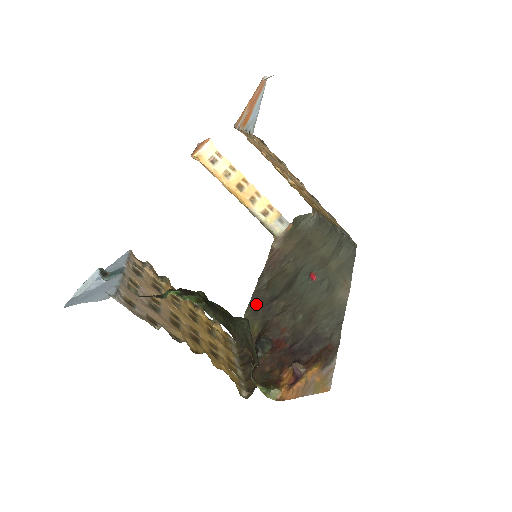
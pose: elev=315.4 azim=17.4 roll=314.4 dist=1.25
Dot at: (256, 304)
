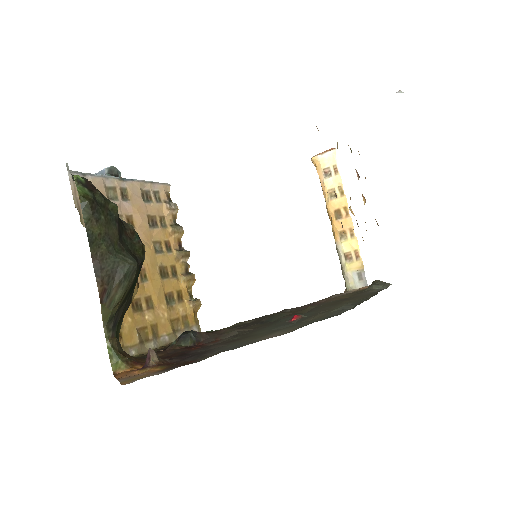
Dot at: (251, 322)
